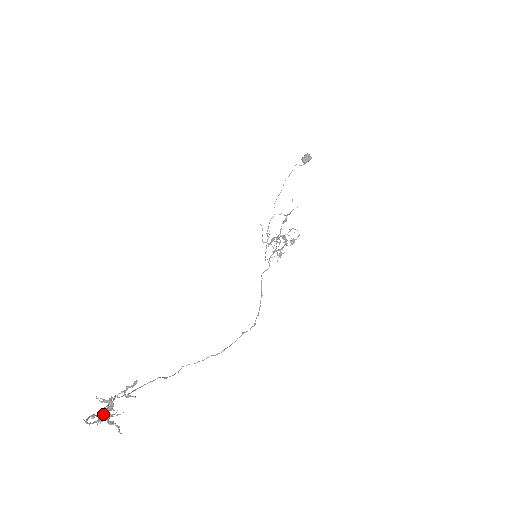
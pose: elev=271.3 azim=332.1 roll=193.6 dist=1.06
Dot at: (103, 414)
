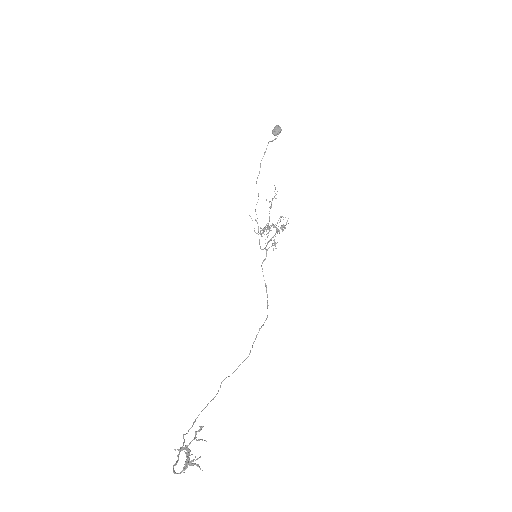
Dot at: (186, 463)
